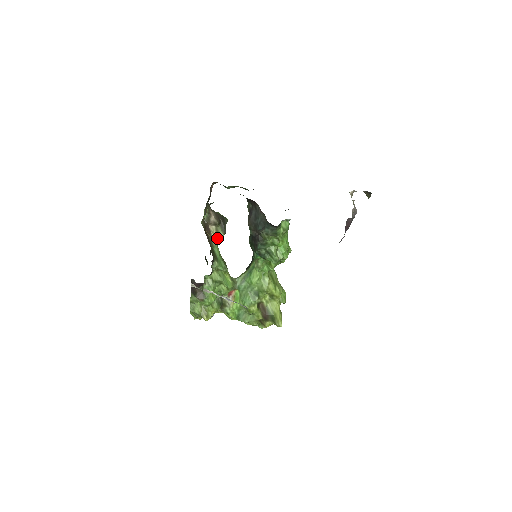
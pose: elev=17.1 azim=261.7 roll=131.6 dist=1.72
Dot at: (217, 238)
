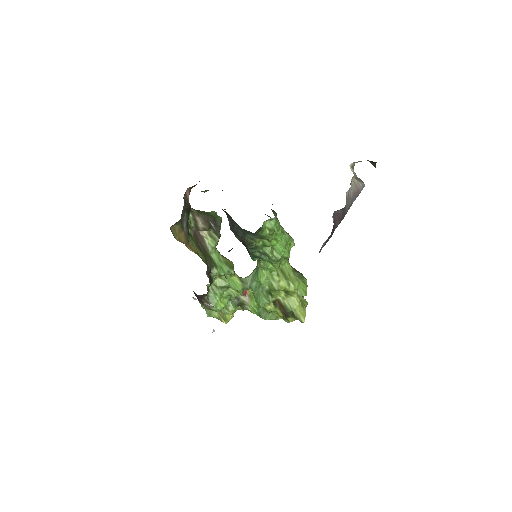
Dot at: (212, 242)
